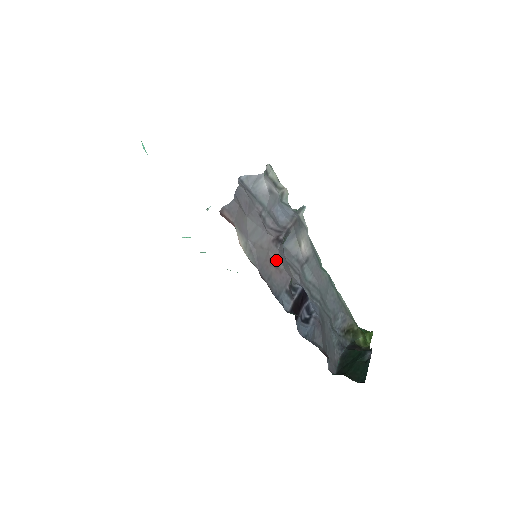
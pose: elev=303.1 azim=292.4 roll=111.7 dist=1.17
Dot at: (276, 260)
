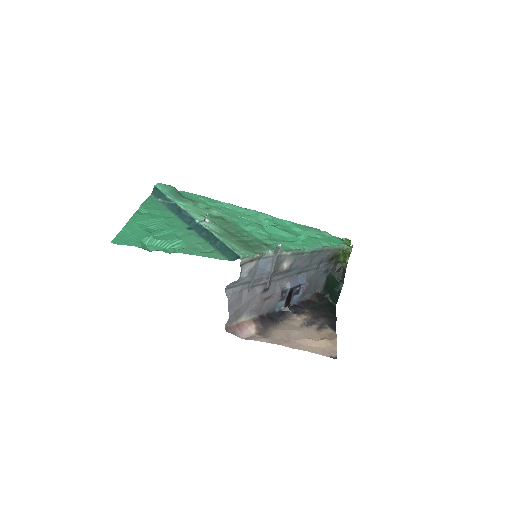
Dot at: (268, 297)
